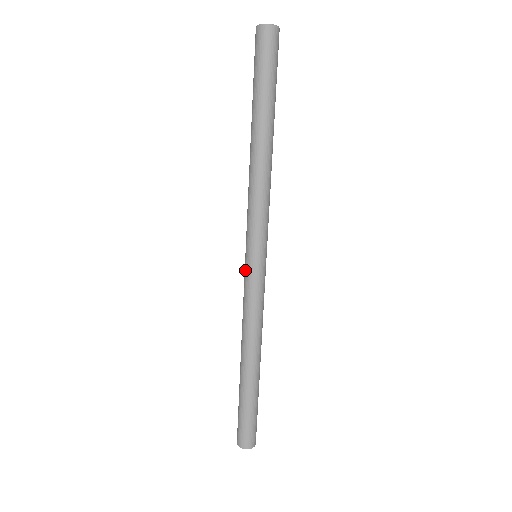
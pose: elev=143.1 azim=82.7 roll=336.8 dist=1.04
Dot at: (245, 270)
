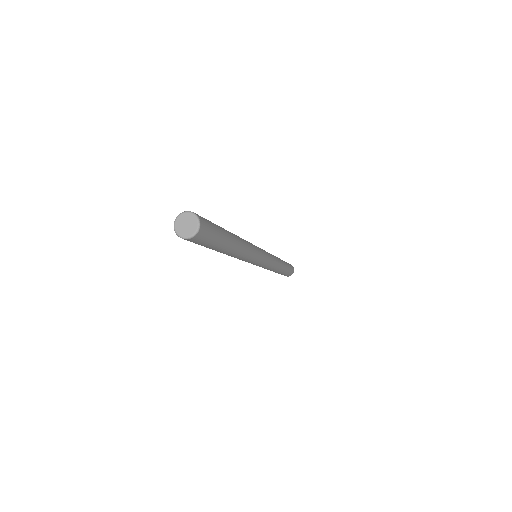
Dot at: occluded
